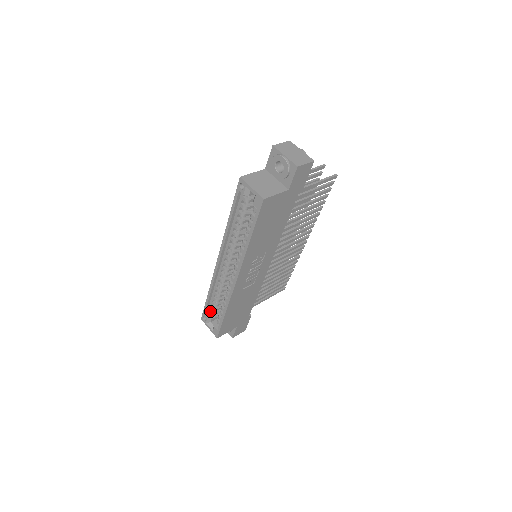
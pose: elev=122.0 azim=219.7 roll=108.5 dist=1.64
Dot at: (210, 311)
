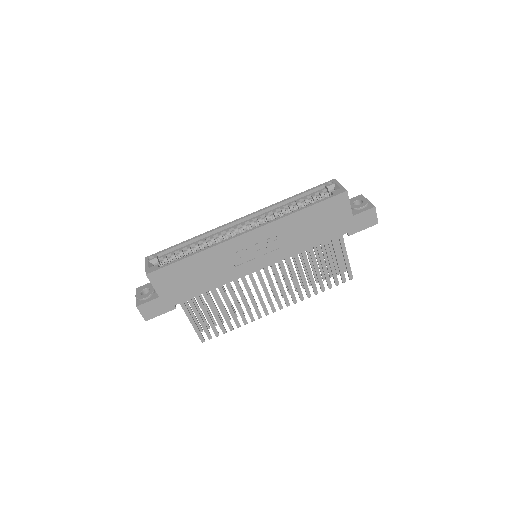
Dot at: (166, 256)
